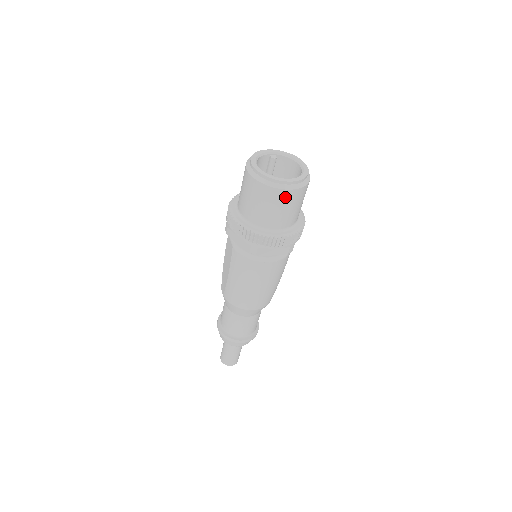
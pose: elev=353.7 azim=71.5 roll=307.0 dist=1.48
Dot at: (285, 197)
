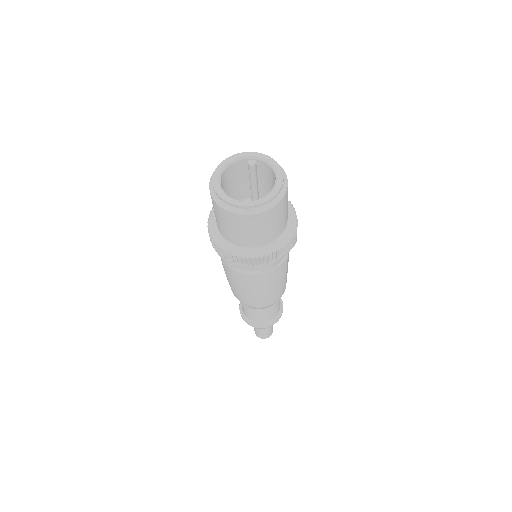
Dot at: (241, 221)
